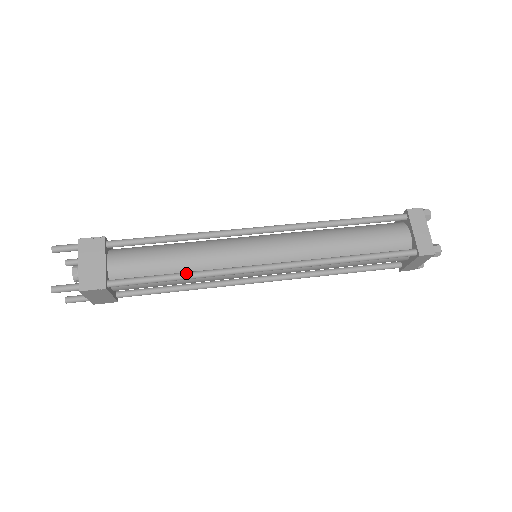
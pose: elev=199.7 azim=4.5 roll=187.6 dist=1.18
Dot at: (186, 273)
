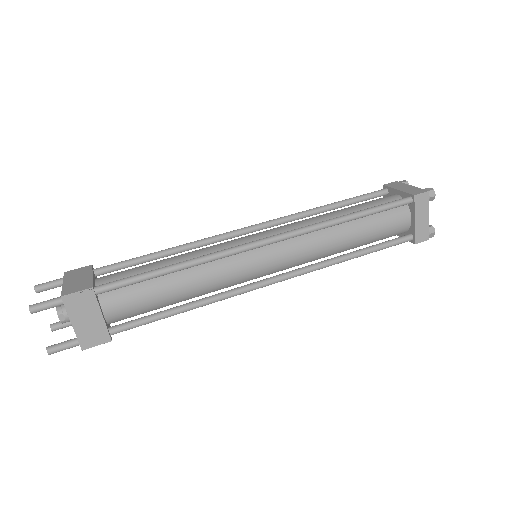
Dot at: (181, 262)
